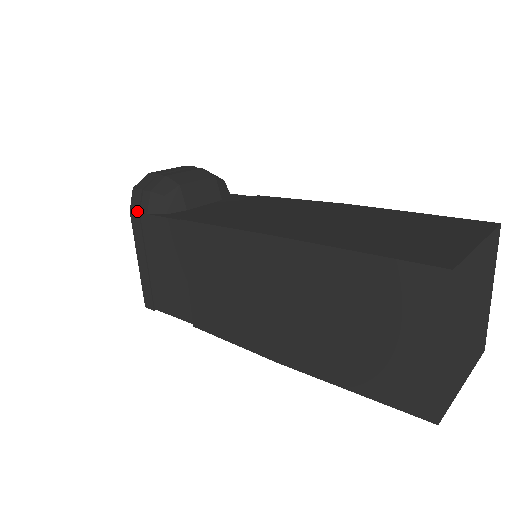
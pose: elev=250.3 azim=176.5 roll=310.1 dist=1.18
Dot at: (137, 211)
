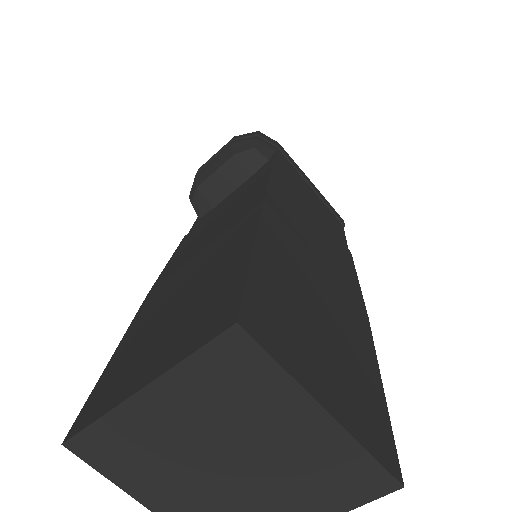
Dot at: occluded
